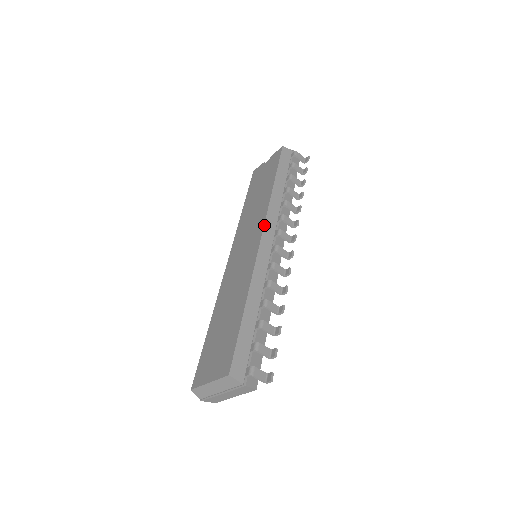
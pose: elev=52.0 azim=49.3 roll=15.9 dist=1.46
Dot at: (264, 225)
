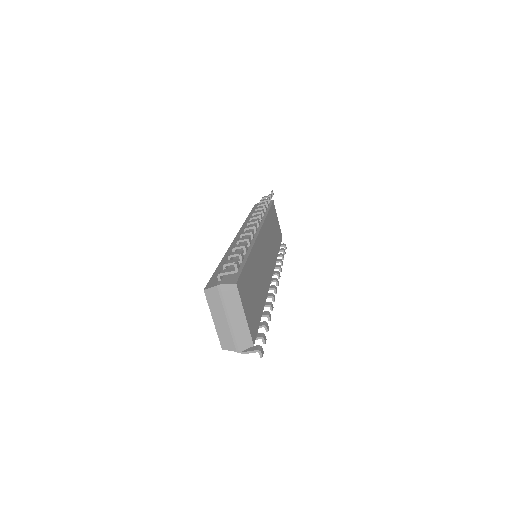
Dot at: (238, 232)
